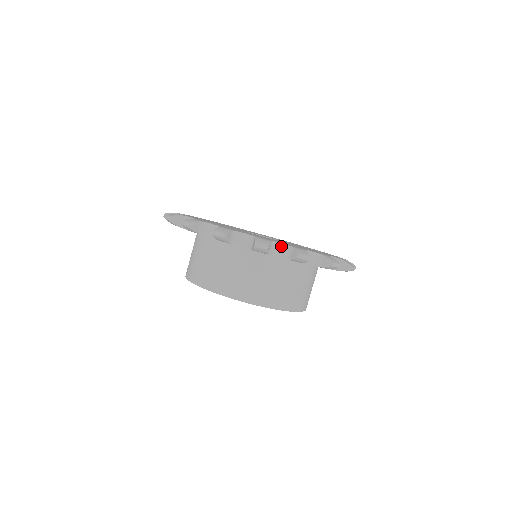
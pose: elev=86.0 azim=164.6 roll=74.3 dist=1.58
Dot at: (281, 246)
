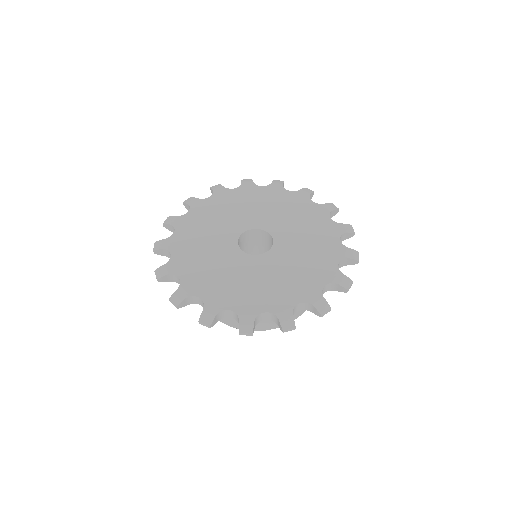
Dot at: (339, 264)
